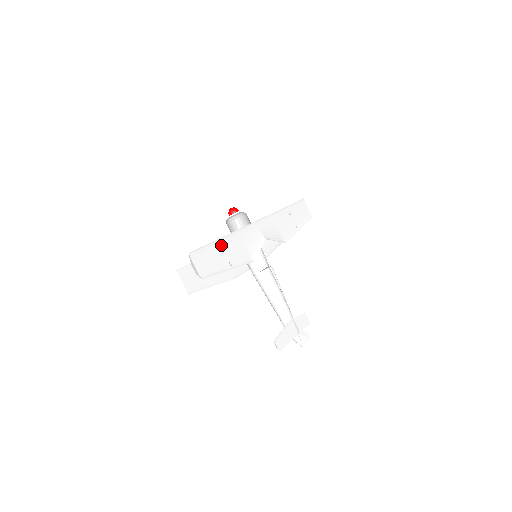
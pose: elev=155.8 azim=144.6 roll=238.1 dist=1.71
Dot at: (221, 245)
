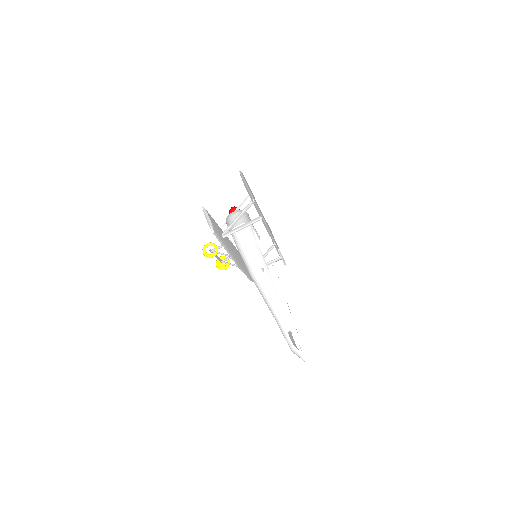
Dot at: (252, 199)
